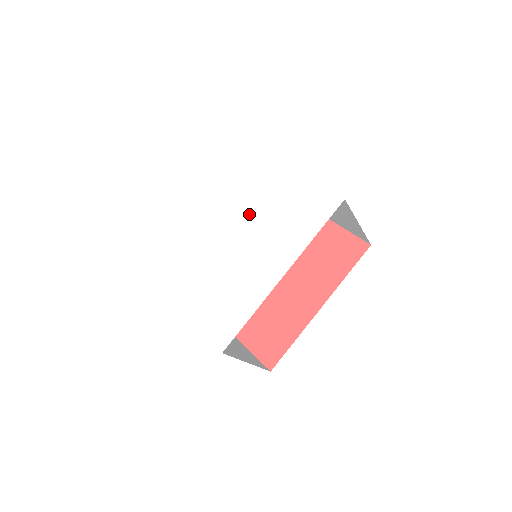
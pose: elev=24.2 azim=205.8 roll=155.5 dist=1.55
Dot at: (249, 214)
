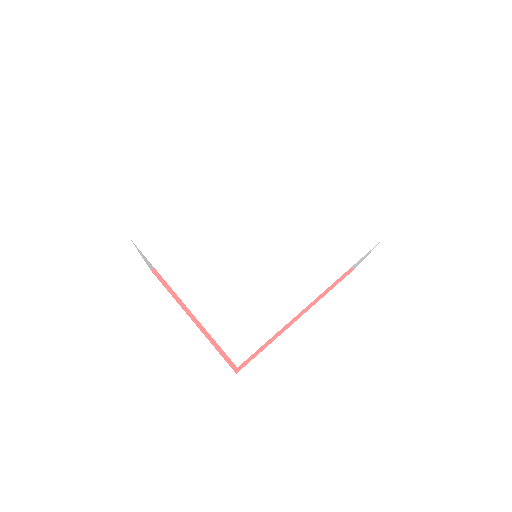
Dot at: (281, 219)
